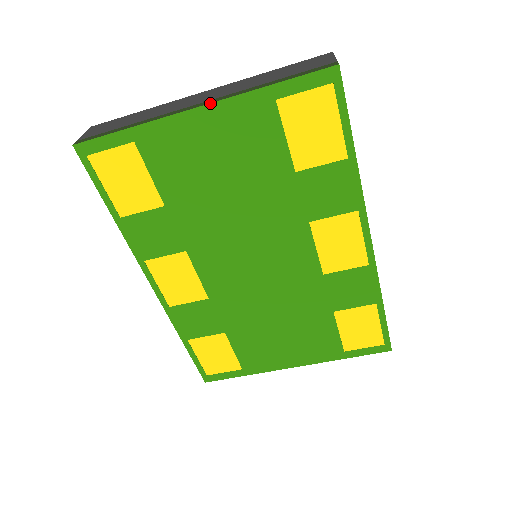
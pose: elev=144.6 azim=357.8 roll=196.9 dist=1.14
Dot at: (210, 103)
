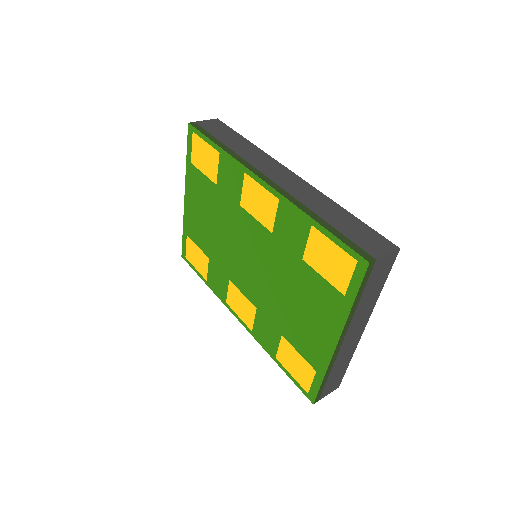
Dot at: (185, 190)
